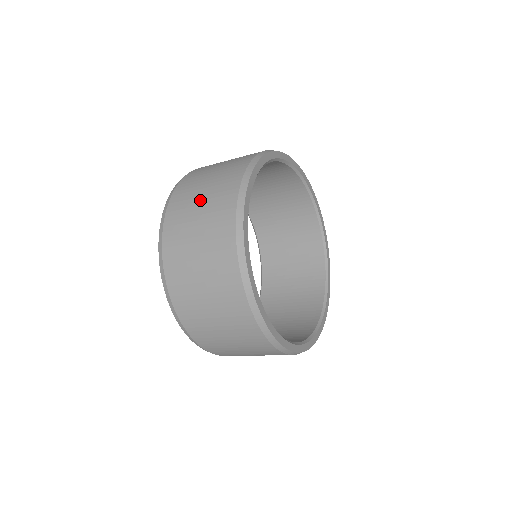
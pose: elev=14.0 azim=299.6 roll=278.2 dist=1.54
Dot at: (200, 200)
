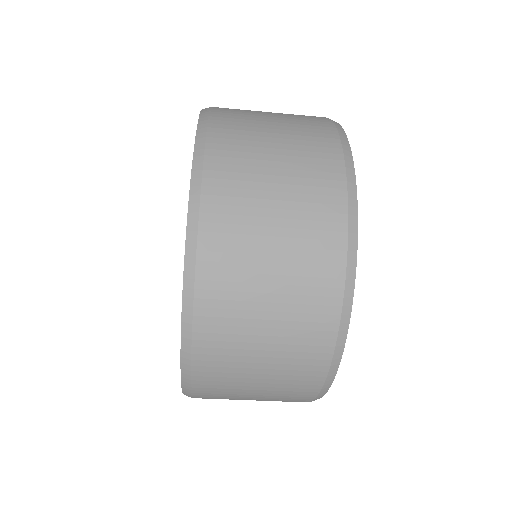
Dot at: occluded
